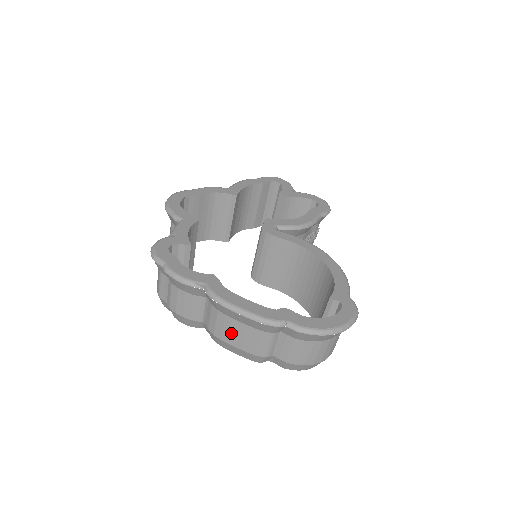
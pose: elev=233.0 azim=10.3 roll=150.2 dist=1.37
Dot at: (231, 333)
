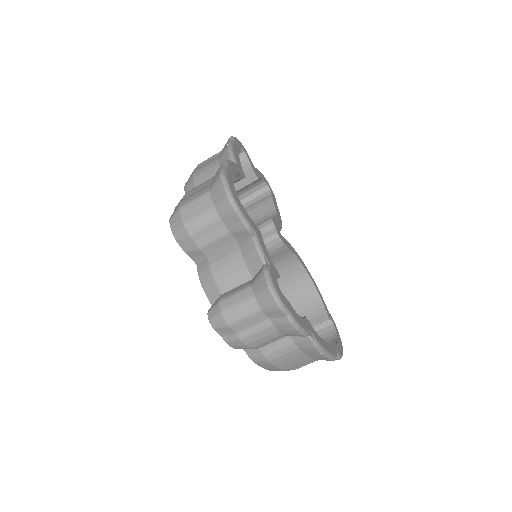
Dot at: (289, 361)
